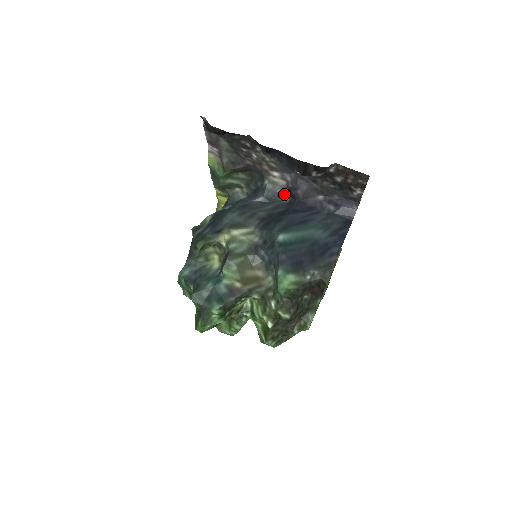
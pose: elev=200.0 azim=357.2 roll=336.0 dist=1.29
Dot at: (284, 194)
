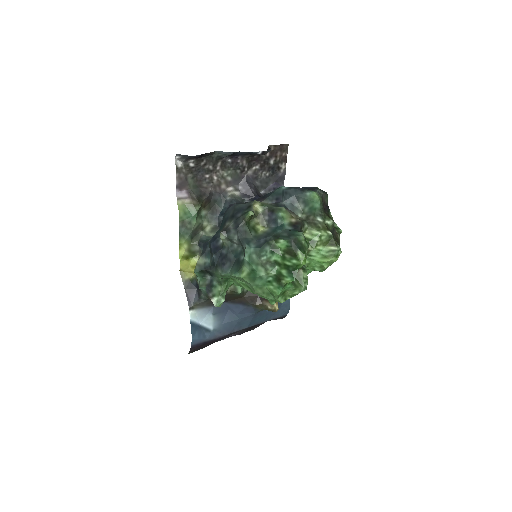
Dot at: (243, 201)
